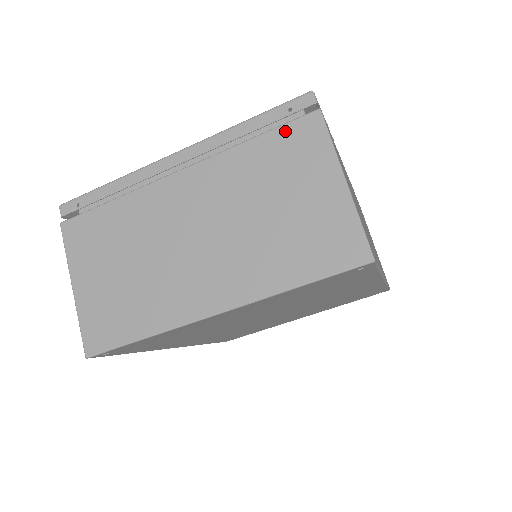
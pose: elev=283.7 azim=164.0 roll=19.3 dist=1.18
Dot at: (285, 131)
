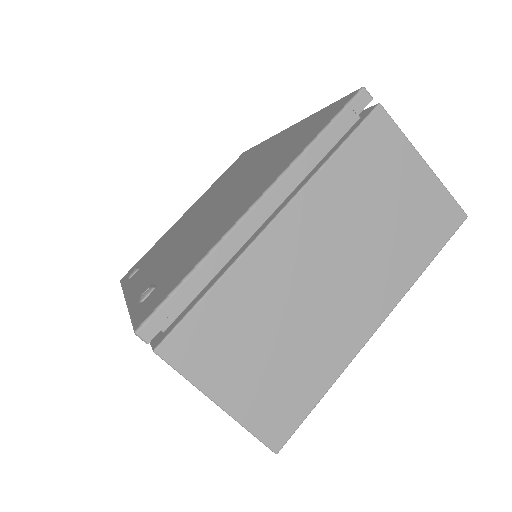
Dot at: (361, 136)
